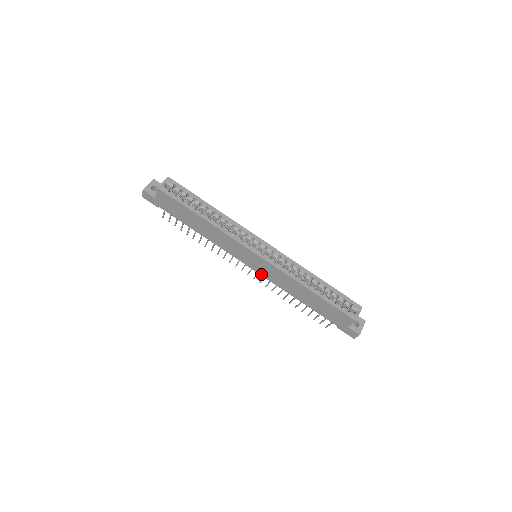
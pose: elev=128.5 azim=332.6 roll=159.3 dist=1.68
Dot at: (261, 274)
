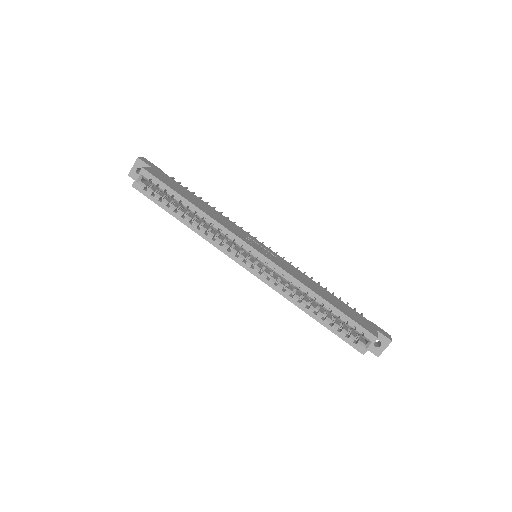
Dot at: occluded
